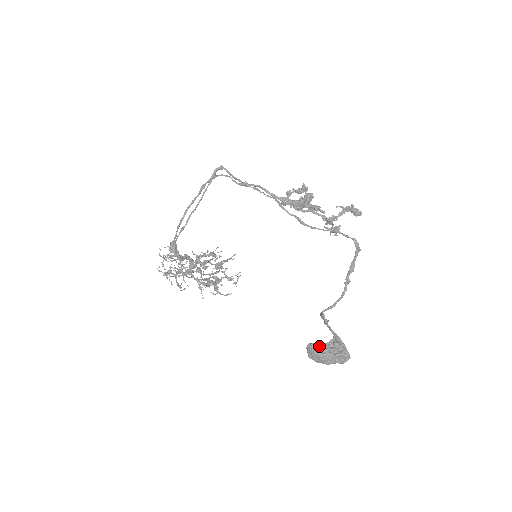
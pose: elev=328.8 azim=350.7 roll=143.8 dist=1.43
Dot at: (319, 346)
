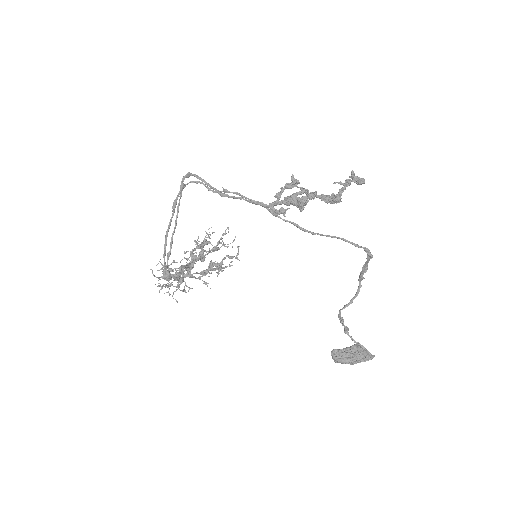
Dot at: (343, 353)
